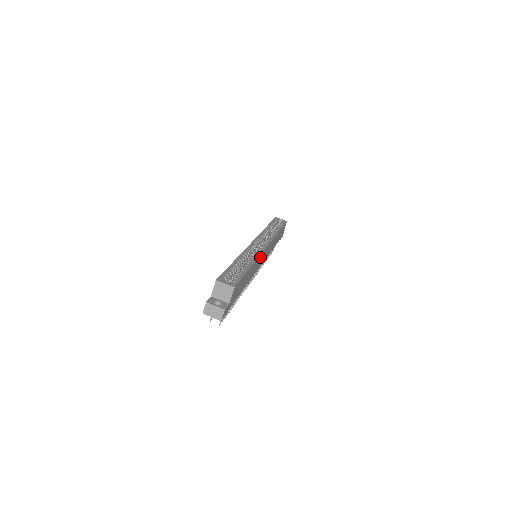
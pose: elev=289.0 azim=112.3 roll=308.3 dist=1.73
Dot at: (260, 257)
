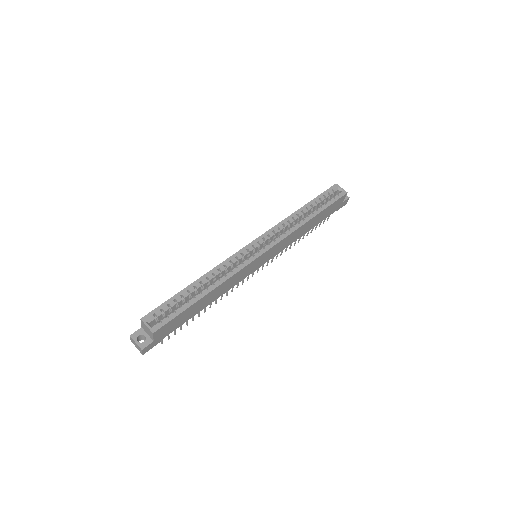
Dot at: (244, 270)
